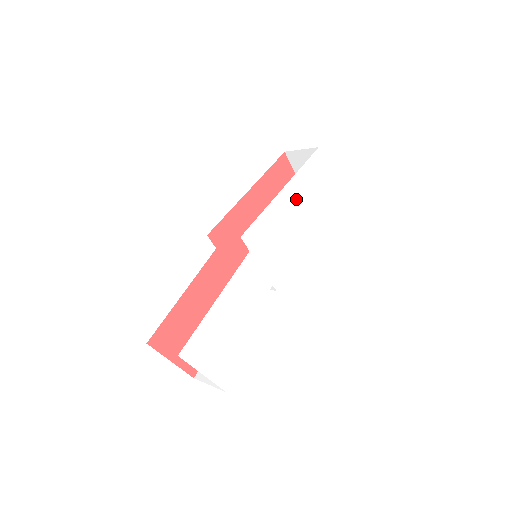
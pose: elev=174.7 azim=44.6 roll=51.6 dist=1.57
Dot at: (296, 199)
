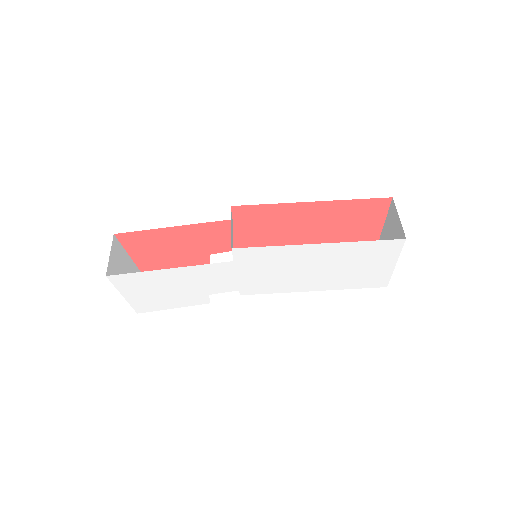
Dot at: (328, 257)
